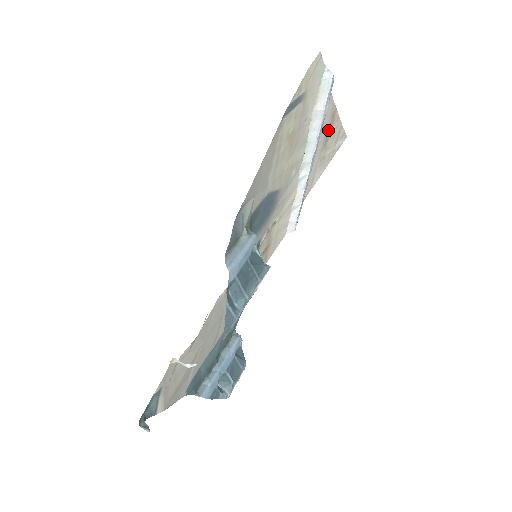
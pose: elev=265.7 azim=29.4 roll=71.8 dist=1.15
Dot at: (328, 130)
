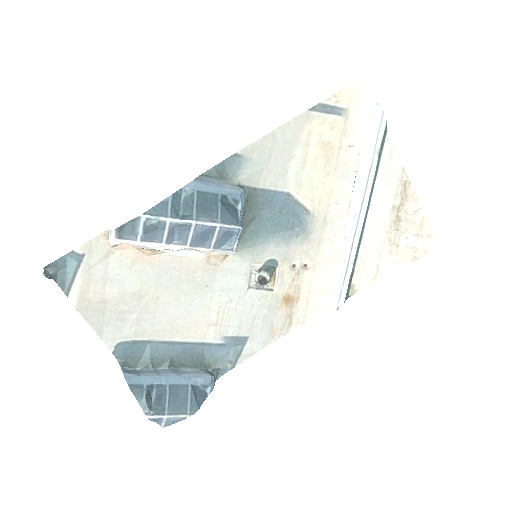
Dot at: (399, 203)
